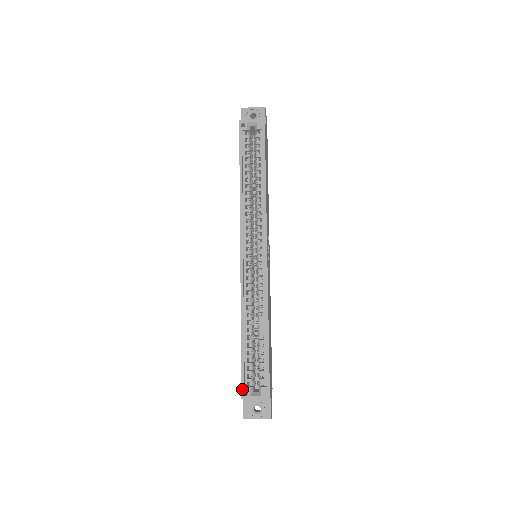
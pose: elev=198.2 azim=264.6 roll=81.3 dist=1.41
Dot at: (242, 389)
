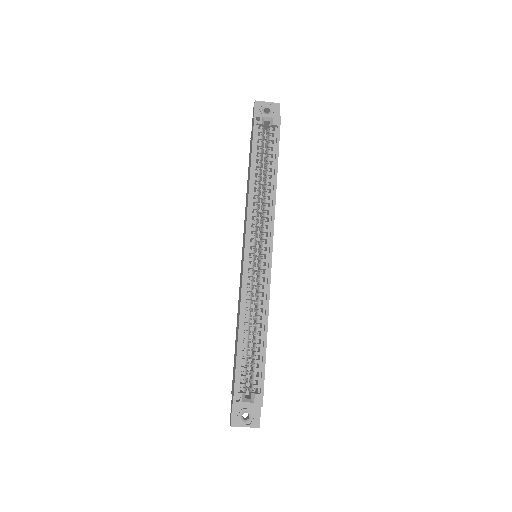
Dot at: (234, 394)
